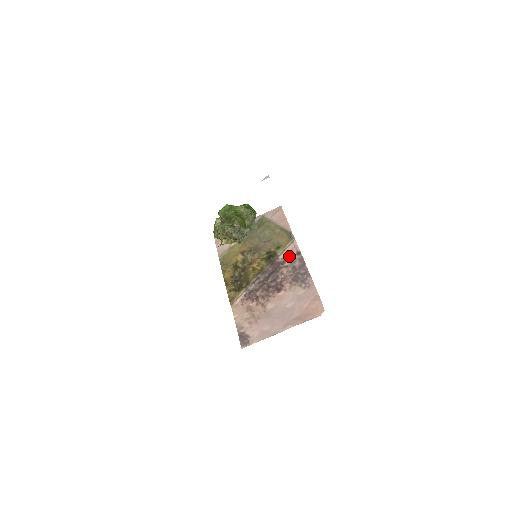
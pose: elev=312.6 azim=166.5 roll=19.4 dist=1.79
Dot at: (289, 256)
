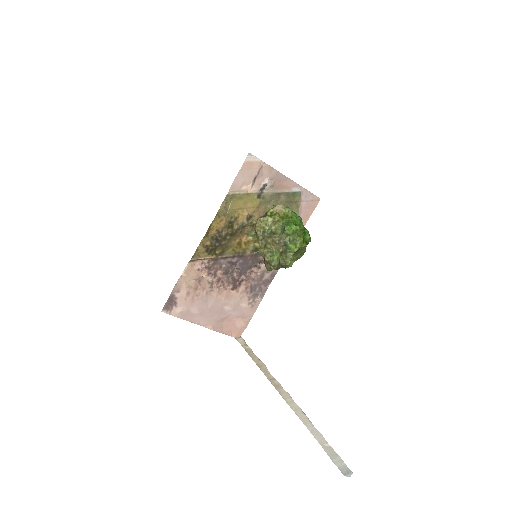
Dot at: occluded
